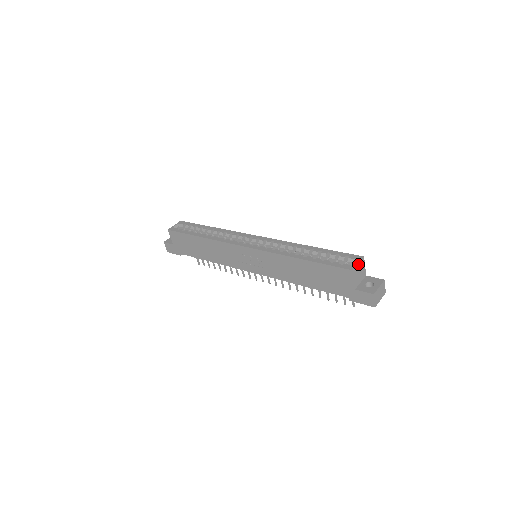
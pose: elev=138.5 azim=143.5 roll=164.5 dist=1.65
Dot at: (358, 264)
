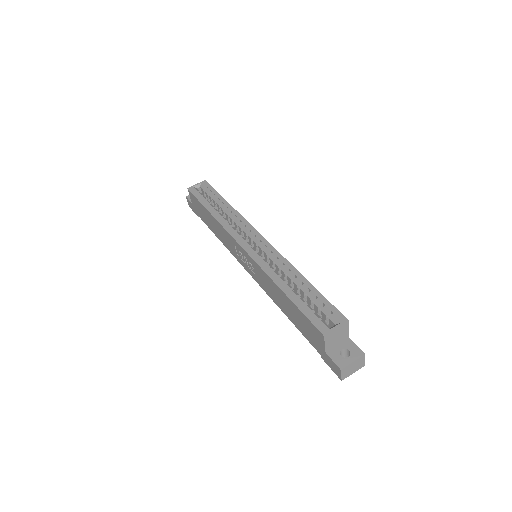
Dot at: (336, 329)
